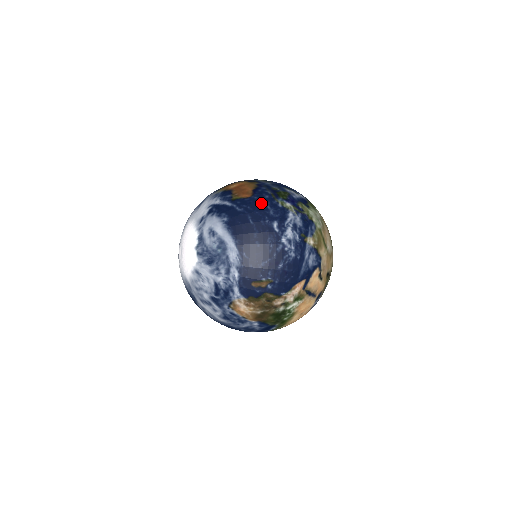
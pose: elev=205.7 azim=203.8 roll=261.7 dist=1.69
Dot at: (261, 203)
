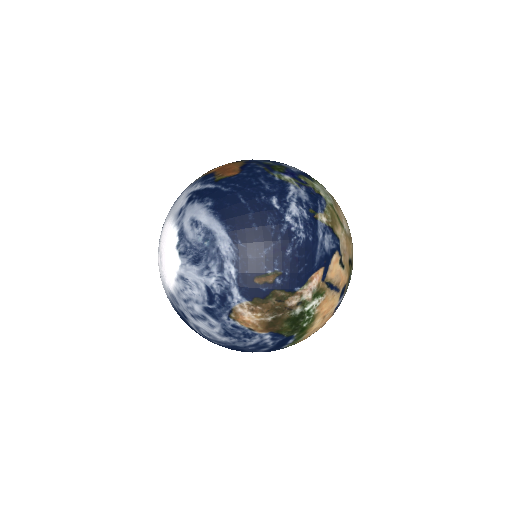
Dot at: (252, 178)
